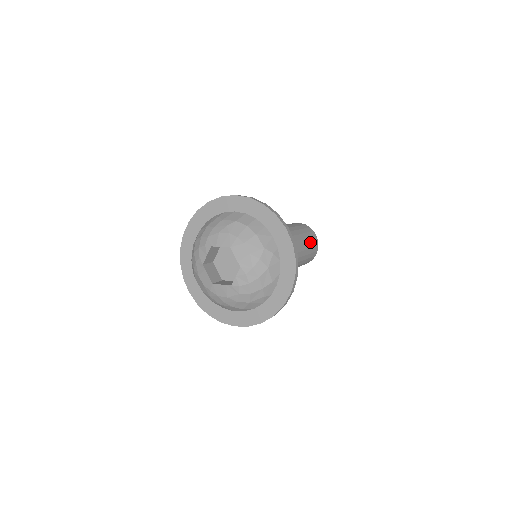
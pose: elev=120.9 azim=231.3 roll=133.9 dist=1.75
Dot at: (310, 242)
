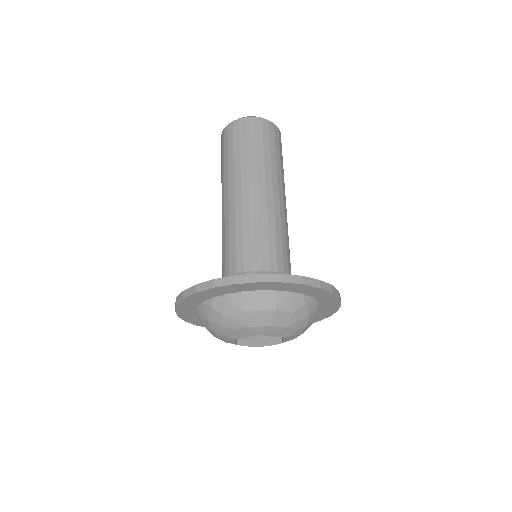
Dot at: (275, 148)
